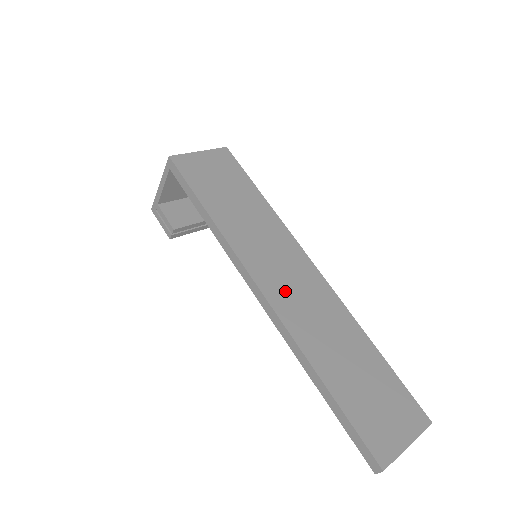
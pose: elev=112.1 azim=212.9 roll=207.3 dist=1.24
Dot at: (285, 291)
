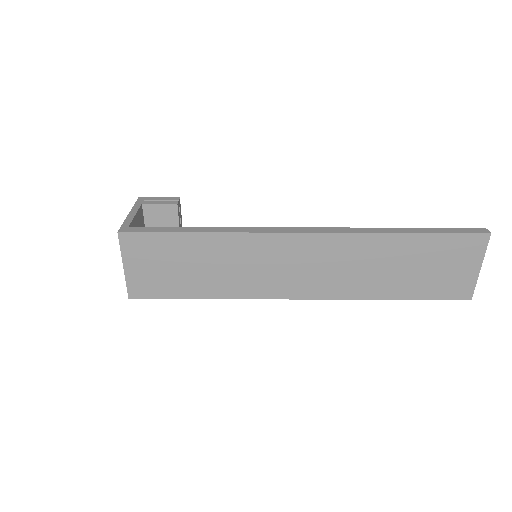
Dot at: (310, 280)
